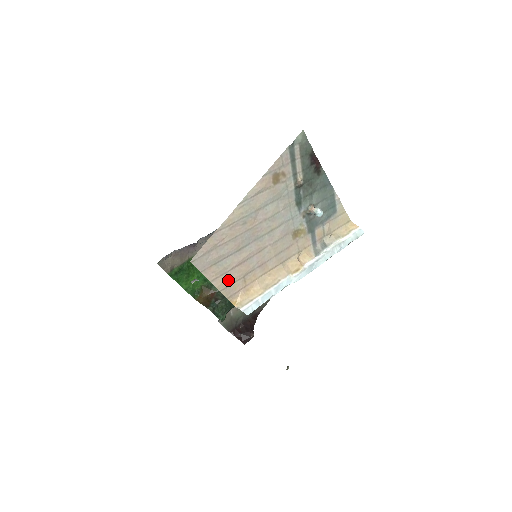
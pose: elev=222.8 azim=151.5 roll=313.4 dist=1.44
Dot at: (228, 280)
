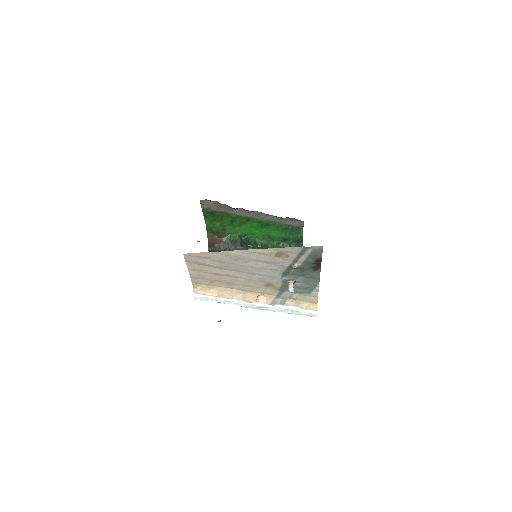
Dot at: (200, 275)
